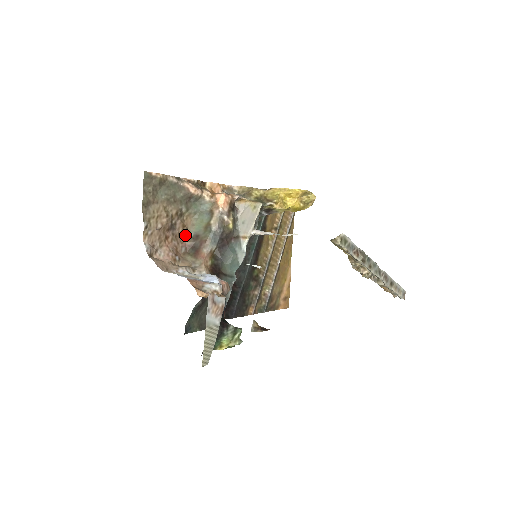
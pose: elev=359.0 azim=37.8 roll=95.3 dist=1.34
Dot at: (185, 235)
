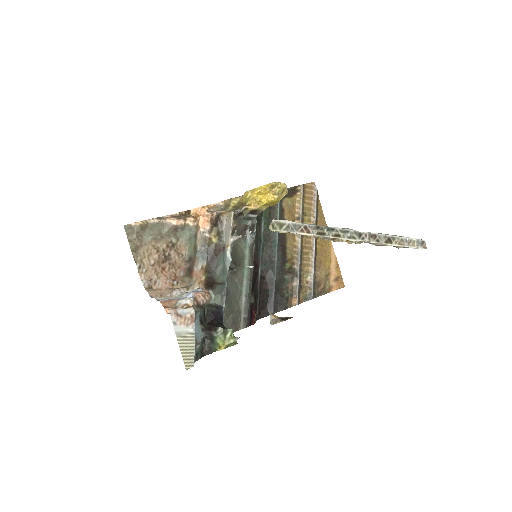
Dot at: (182, 261)
